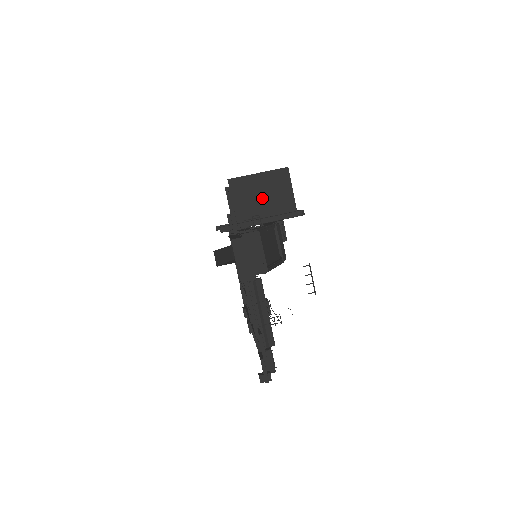
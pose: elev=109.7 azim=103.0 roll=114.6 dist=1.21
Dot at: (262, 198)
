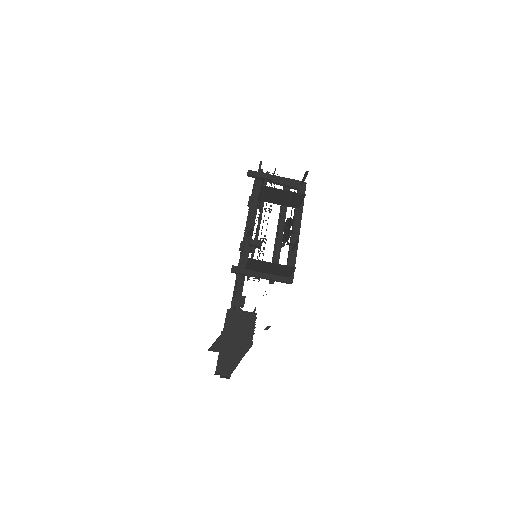
Dot at: (269, 269)
